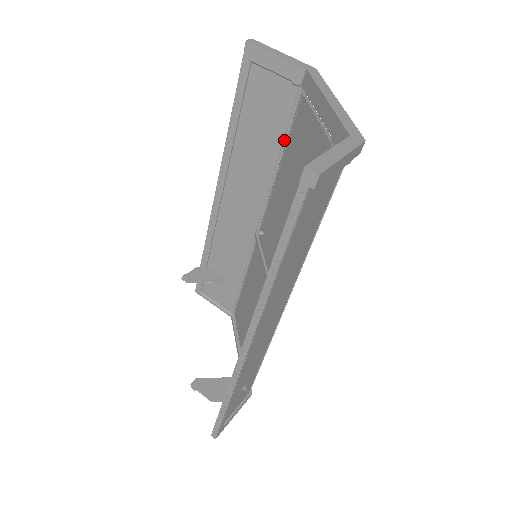
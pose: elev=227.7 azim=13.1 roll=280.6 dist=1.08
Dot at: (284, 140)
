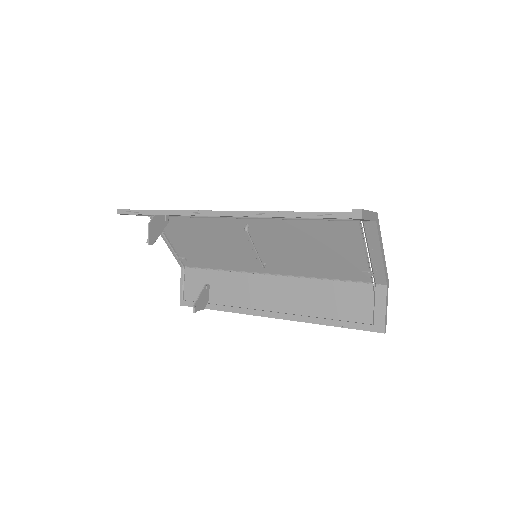
Dot at: (318, 218)
